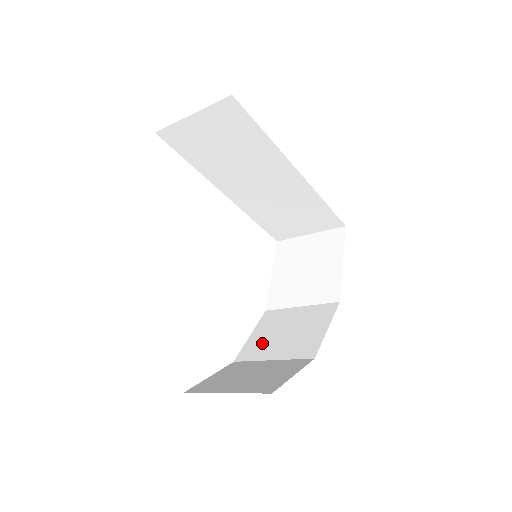
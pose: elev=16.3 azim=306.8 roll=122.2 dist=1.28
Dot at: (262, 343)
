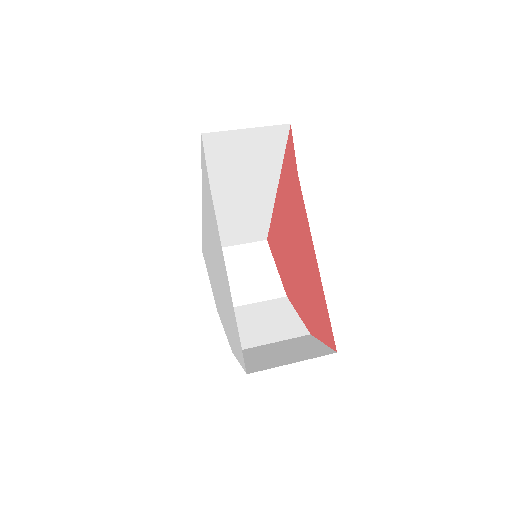
Dot at: (247, 333)
